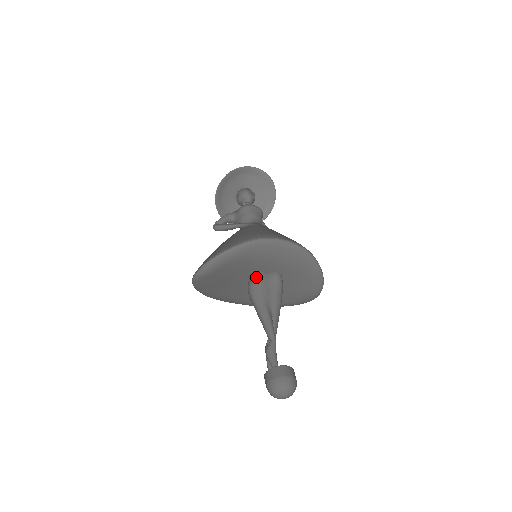
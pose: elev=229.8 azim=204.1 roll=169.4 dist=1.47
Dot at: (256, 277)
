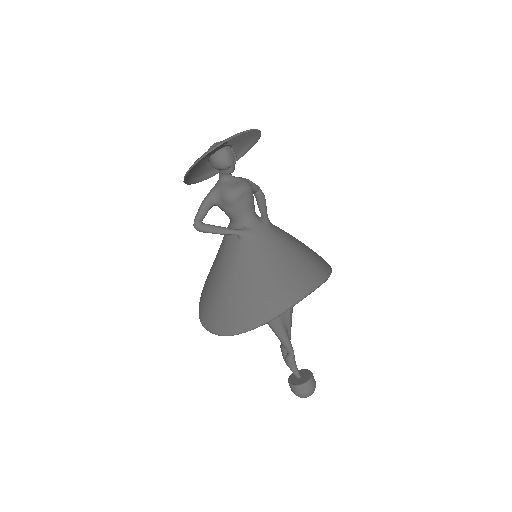
Dot at: occluded
